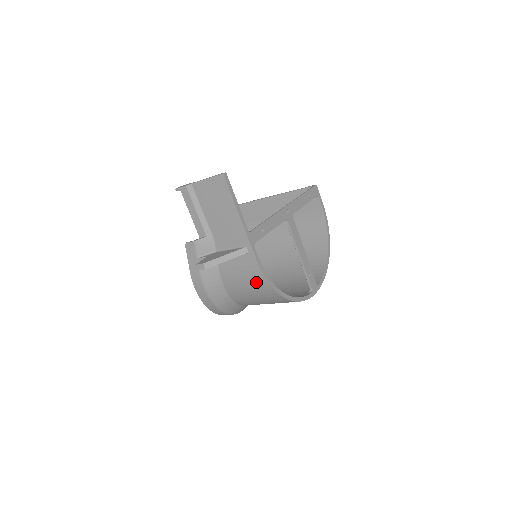
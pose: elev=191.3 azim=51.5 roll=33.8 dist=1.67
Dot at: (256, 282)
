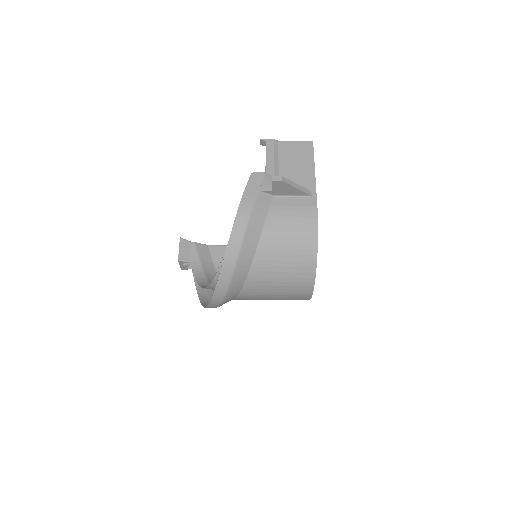
Dot at: (305, 224)
